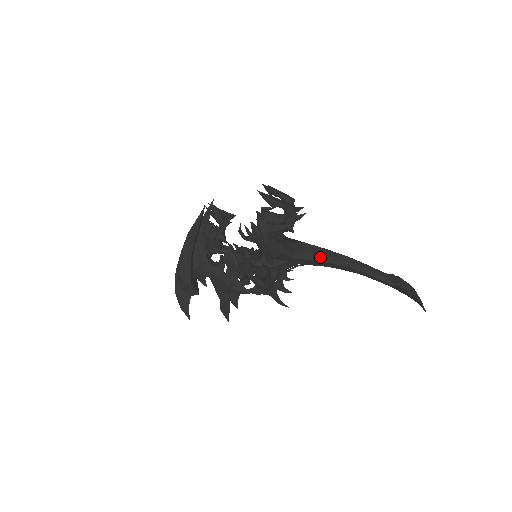
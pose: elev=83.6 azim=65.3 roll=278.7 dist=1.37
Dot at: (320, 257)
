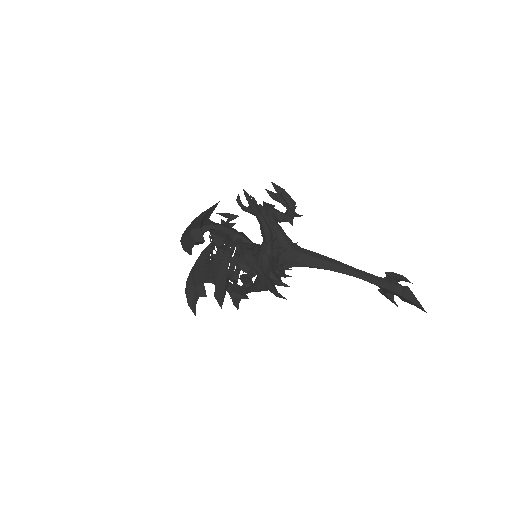
Dot at: (316, 254)
